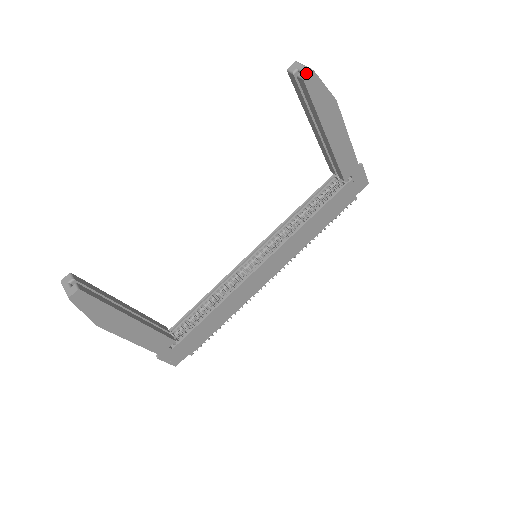
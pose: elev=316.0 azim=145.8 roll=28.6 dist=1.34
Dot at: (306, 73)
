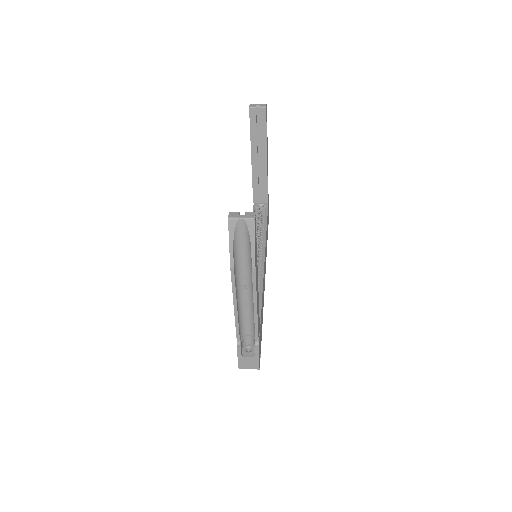
Dot at: (265, 105)
